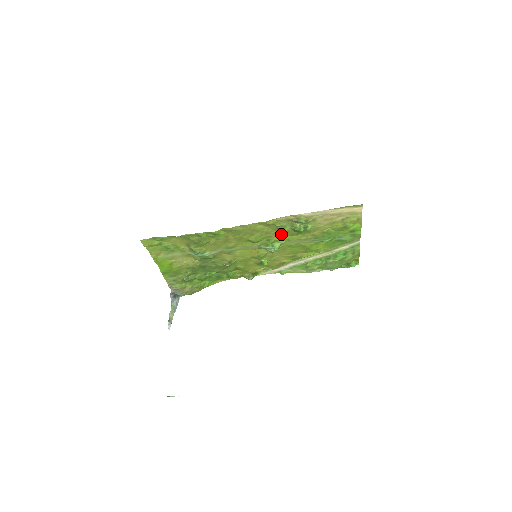
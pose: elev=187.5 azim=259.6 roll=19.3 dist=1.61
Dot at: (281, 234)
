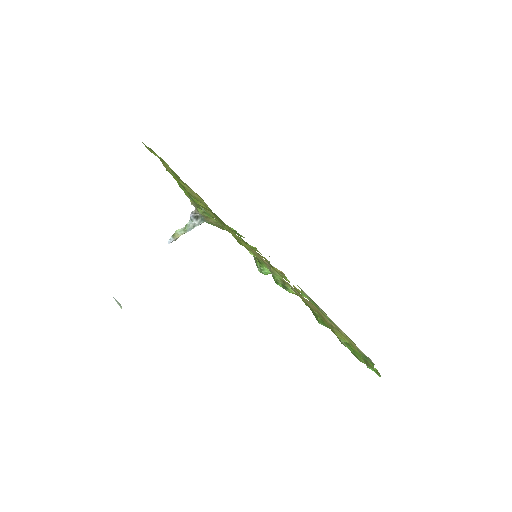
Dot at: occluded
